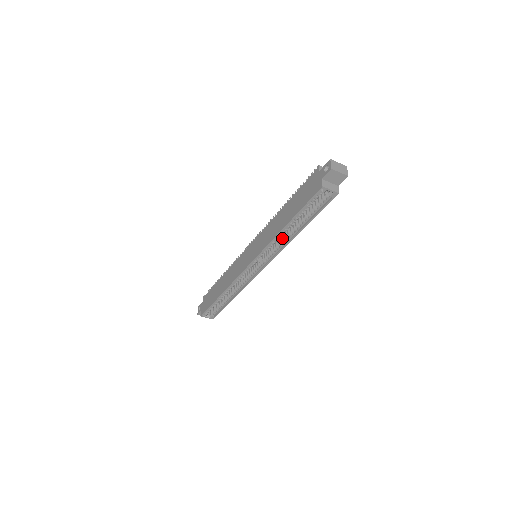
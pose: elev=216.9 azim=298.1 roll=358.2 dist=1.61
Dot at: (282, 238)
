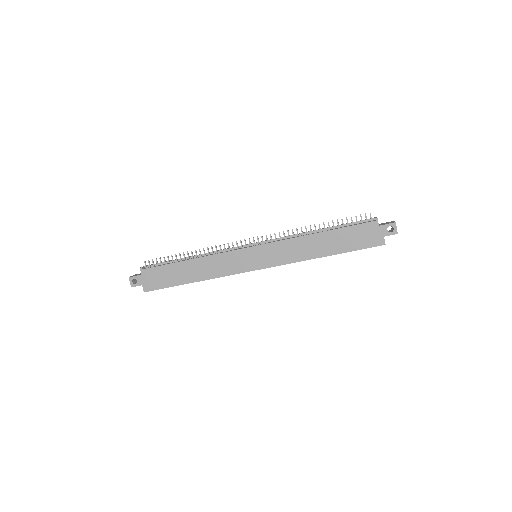
Dot at: occluded
